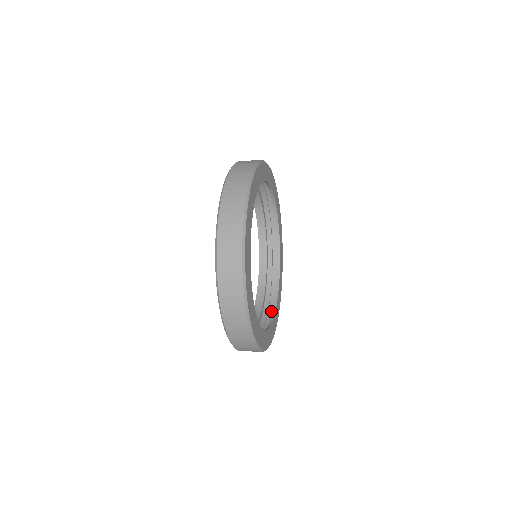
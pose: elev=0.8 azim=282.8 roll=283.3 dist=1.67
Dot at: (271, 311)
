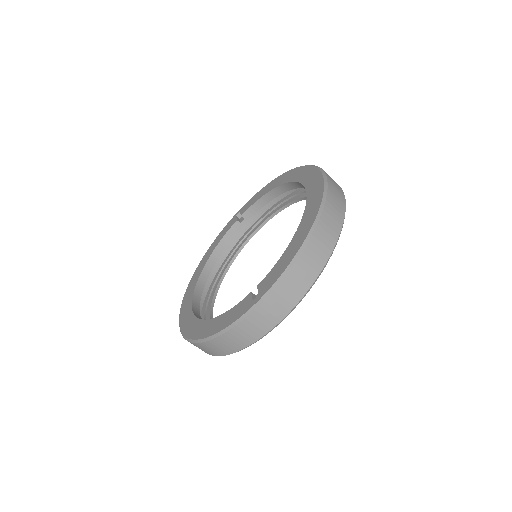
Dot at: occluded
